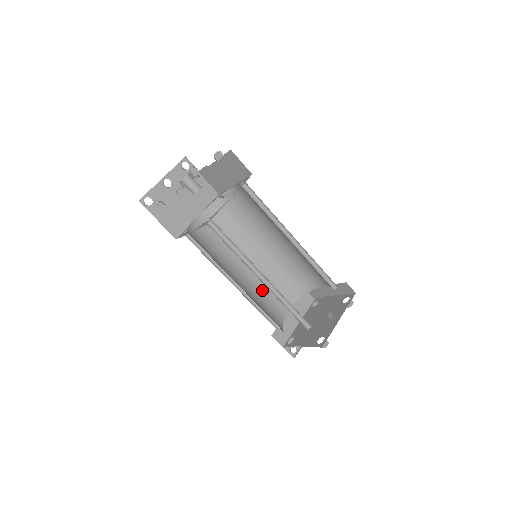
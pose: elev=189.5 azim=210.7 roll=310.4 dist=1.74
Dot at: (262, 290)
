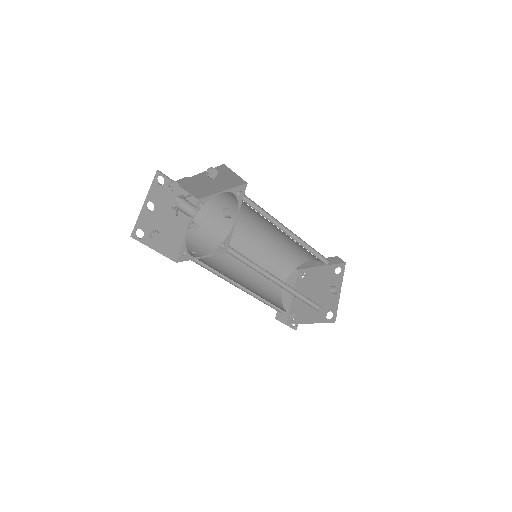
Dot at: (258, 281)
